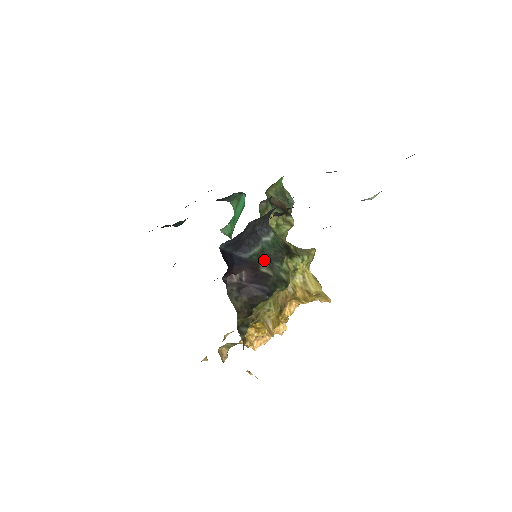
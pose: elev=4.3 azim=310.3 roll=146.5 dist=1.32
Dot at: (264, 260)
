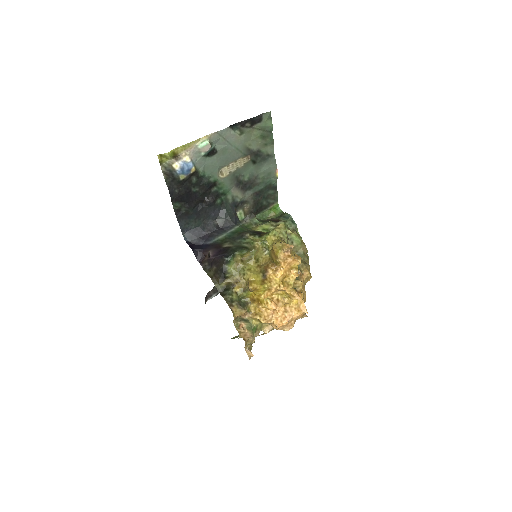
Dot at: (227, 241)
